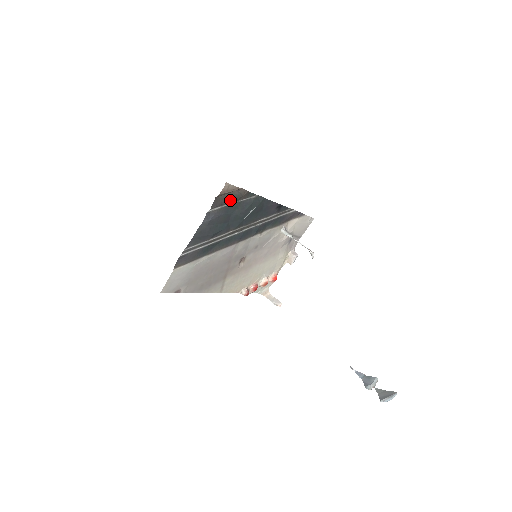
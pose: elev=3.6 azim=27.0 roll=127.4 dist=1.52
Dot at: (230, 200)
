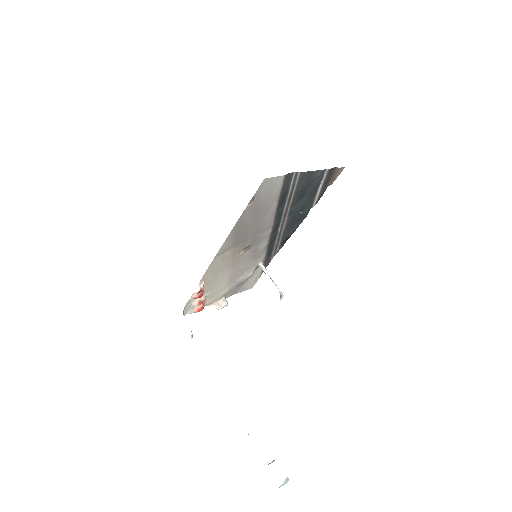
Dot at: (326, 183)
